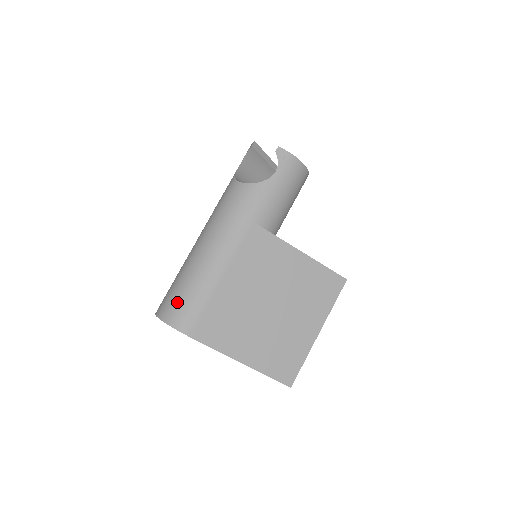
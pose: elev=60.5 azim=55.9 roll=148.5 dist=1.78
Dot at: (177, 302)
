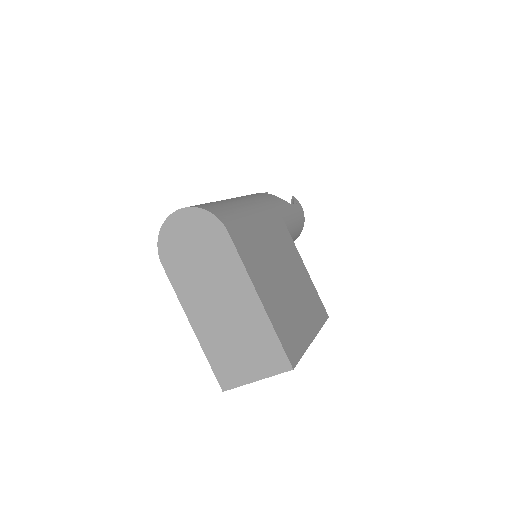
Dot at: (216, 206)
